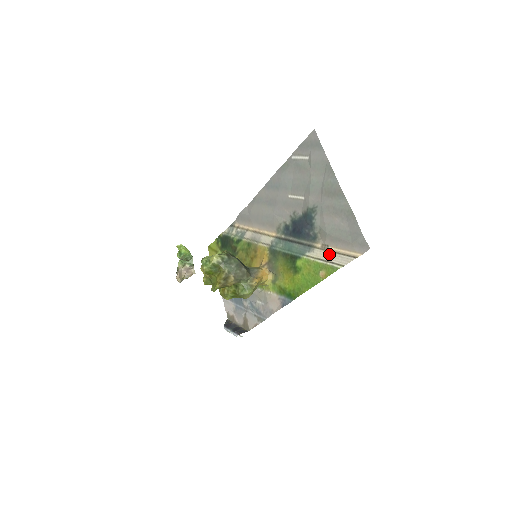
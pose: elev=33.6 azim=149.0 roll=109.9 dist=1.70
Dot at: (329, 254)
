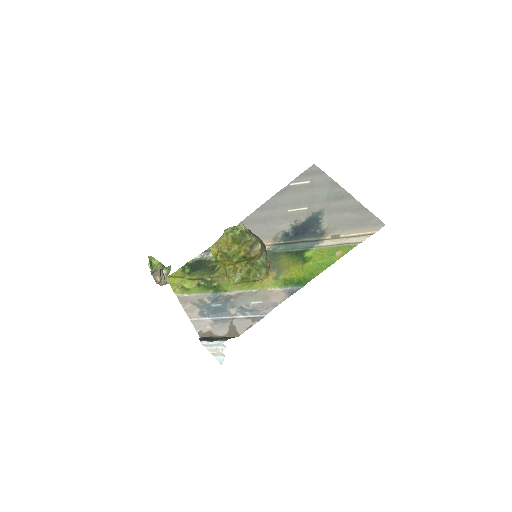
Dot at: (342, 239)
